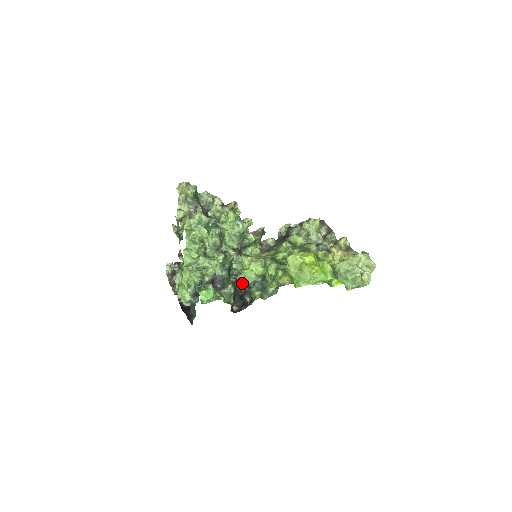
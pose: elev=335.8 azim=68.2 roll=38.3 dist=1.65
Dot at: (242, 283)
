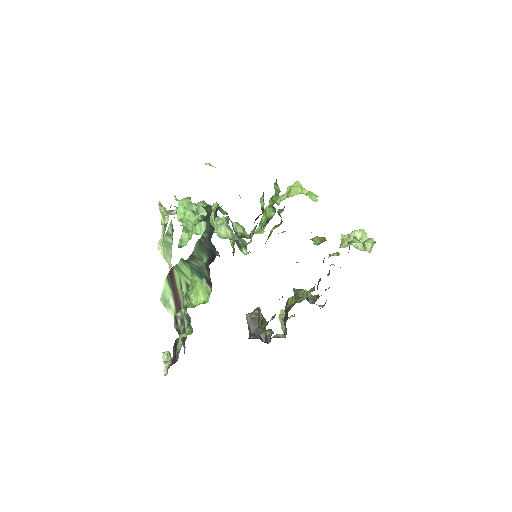
Dot at: occluded
